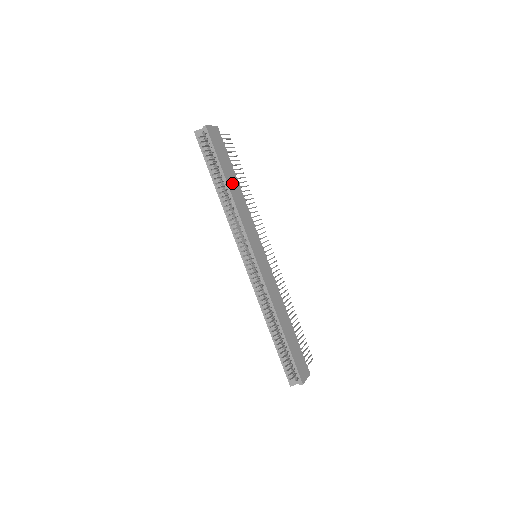
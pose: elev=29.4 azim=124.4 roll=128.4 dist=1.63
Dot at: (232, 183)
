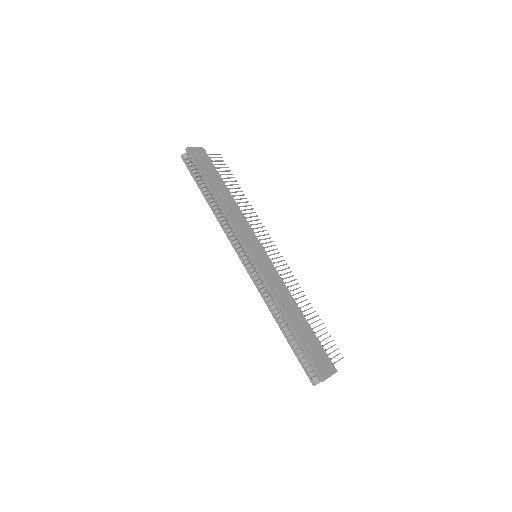
Dot at: (220, 192)
